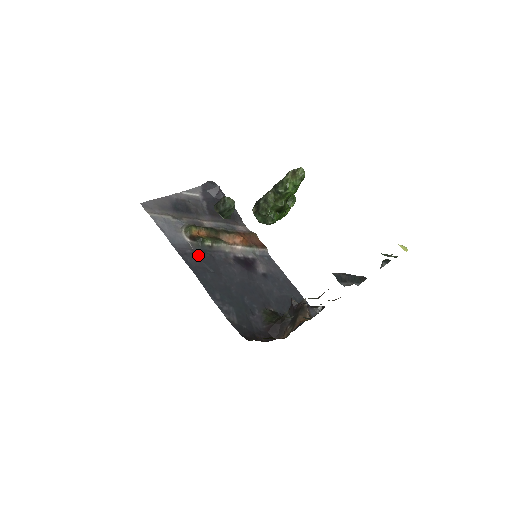
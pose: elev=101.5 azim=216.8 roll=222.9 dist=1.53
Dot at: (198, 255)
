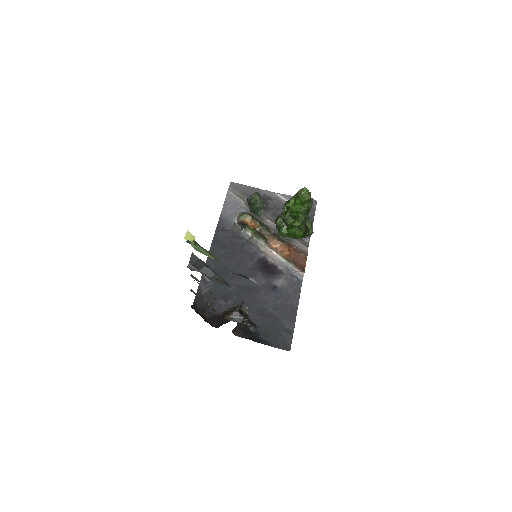
Dot at: (232, 235)
